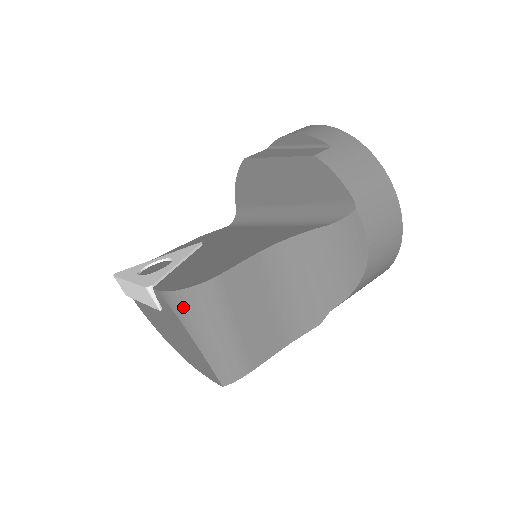
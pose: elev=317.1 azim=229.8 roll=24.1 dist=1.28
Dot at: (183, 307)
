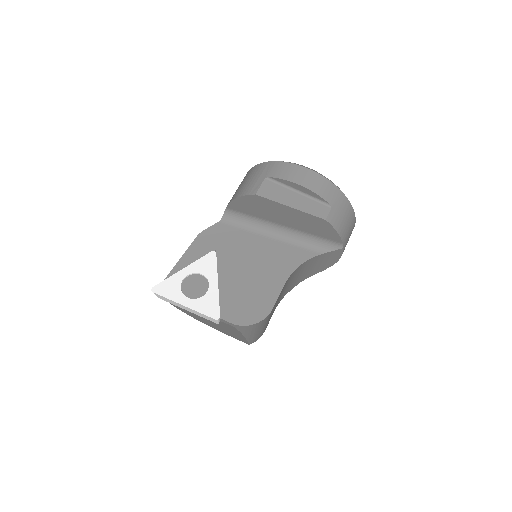
Dot at: (248, 329)
